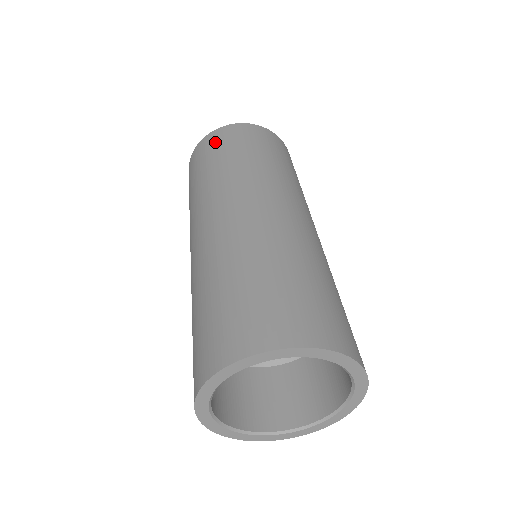
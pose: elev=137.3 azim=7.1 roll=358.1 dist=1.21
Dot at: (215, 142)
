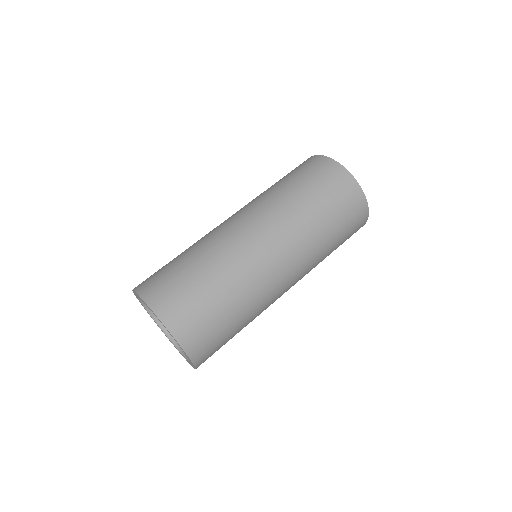
Dot at: occluded
